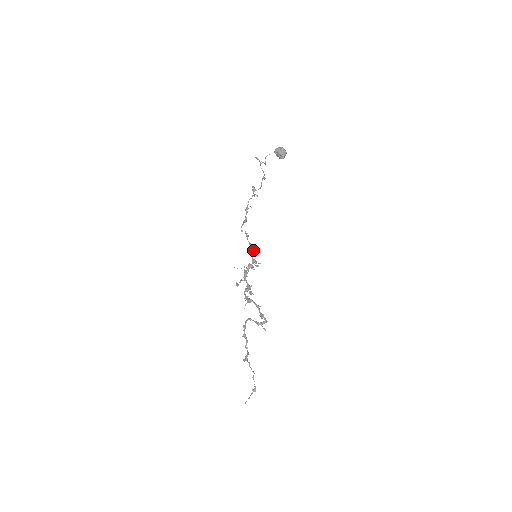
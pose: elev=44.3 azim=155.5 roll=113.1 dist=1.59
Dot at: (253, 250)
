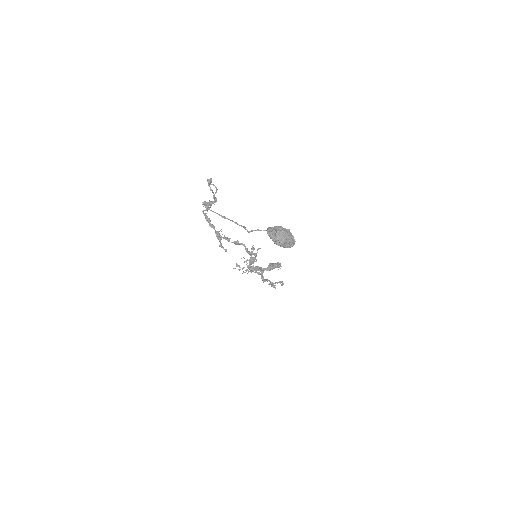
Dot at: occluded
